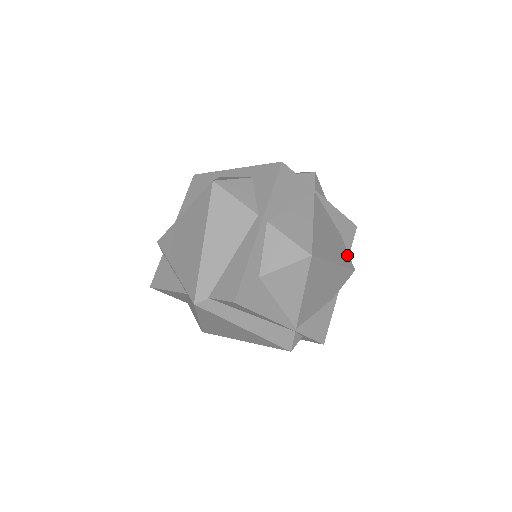
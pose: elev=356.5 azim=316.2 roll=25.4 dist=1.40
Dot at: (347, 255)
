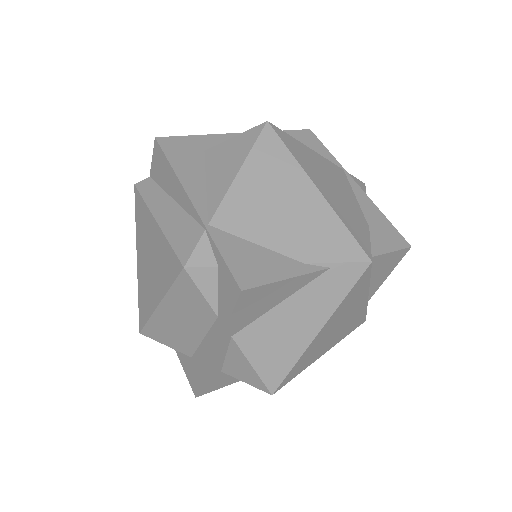
Dot at: (364, 238)
